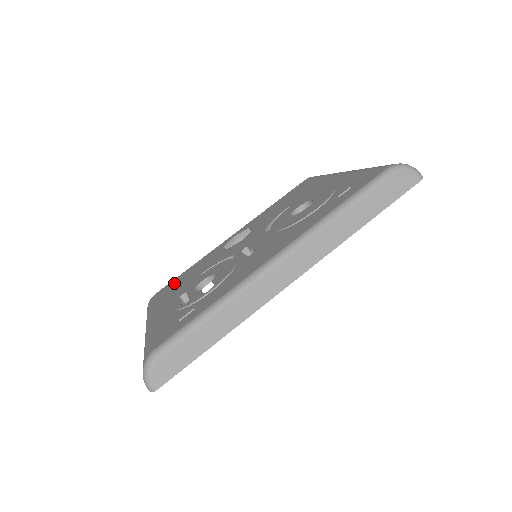
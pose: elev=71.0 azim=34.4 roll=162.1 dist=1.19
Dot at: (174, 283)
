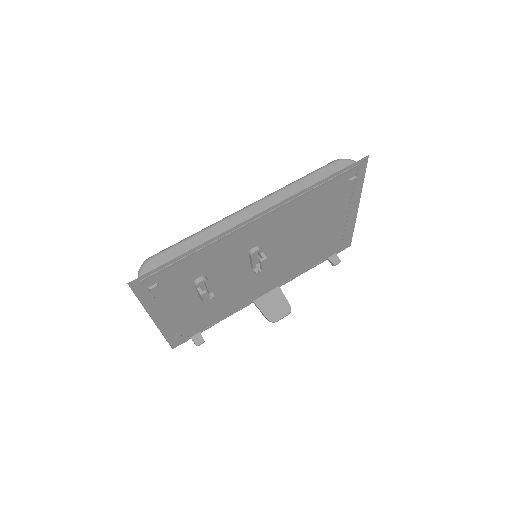
Dot at: occluded
